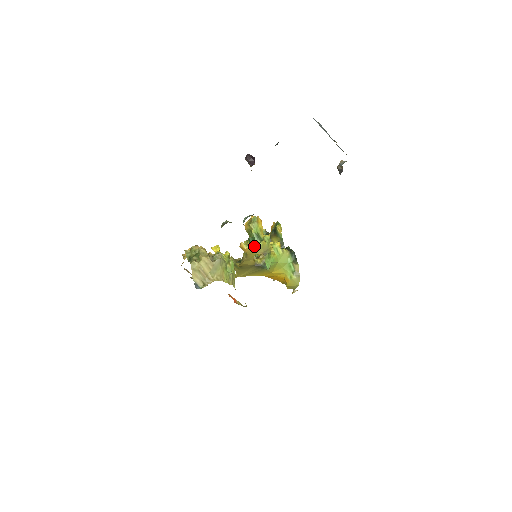
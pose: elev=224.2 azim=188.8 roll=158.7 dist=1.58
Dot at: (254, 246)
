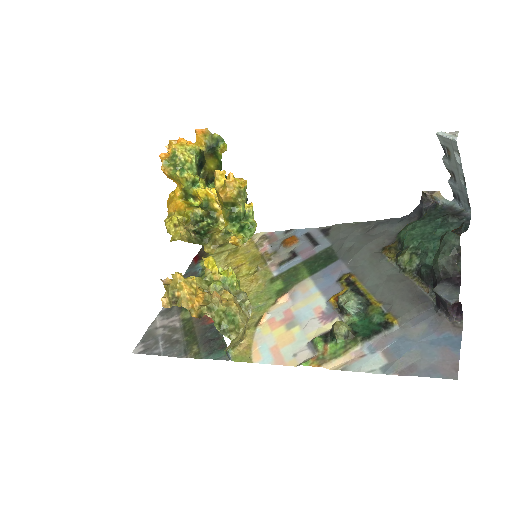
Dot at: occluded
